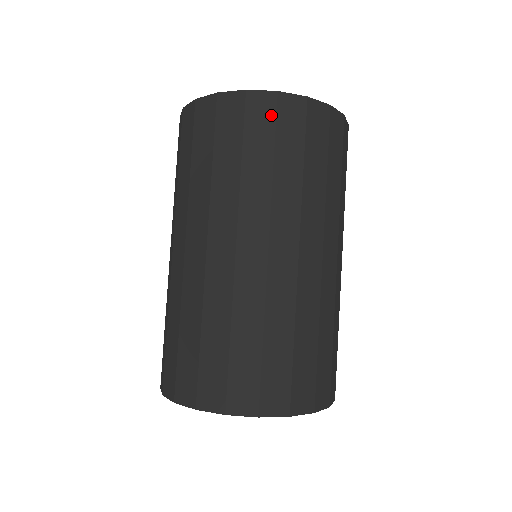
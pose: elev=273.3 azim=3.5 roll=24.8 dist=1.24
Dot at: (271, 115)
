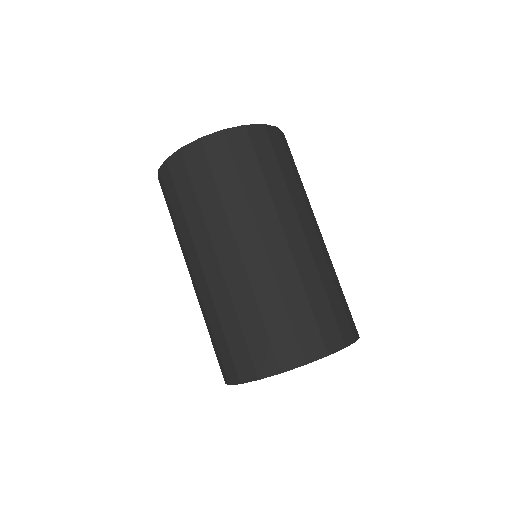
Dot at: (247, 142)
